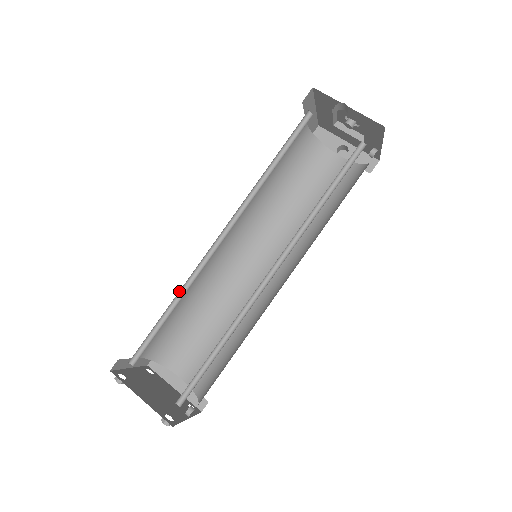
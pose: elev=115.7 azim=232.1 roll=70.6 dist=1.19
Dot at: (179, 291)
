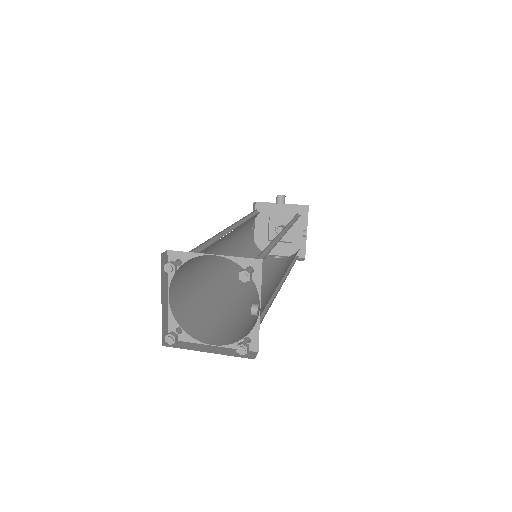
Dot at: (208, 241)
